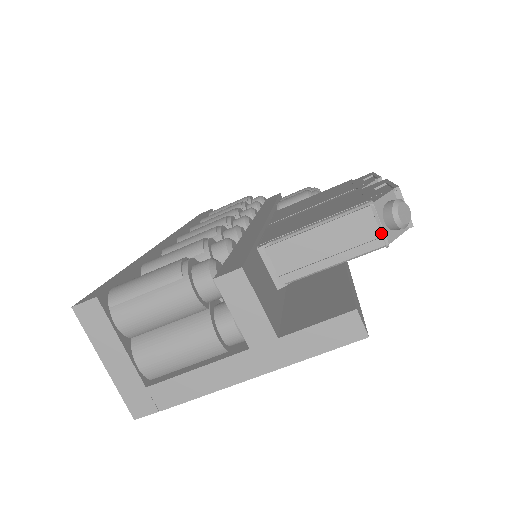
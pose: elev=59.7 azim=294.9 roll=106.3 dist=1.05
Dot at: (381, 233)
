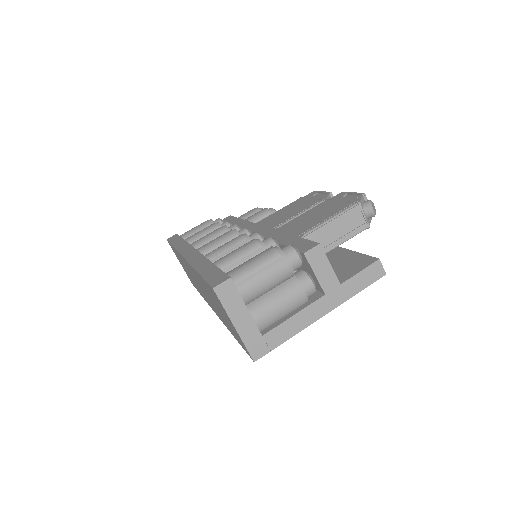
Dot at: (366, 220)
